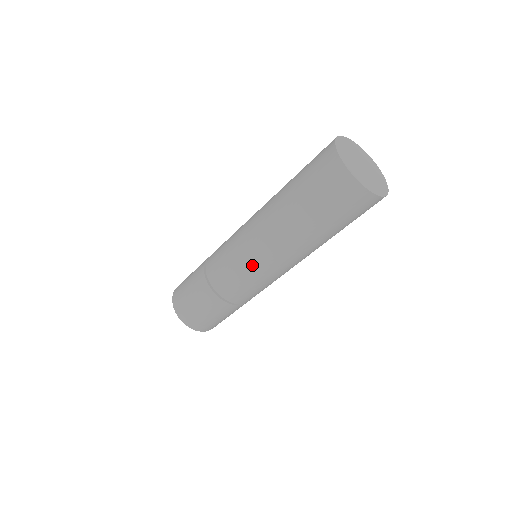
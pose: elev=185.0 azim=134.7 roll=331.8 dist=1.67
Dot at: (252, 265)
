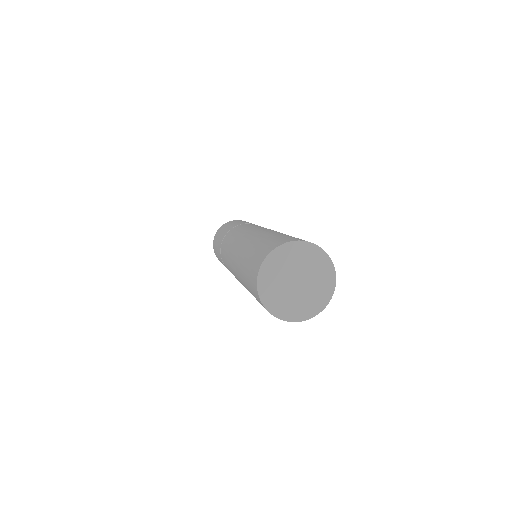
Dot at: occluded
